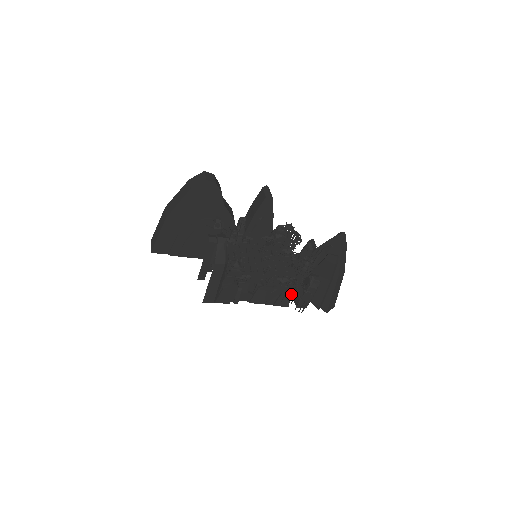
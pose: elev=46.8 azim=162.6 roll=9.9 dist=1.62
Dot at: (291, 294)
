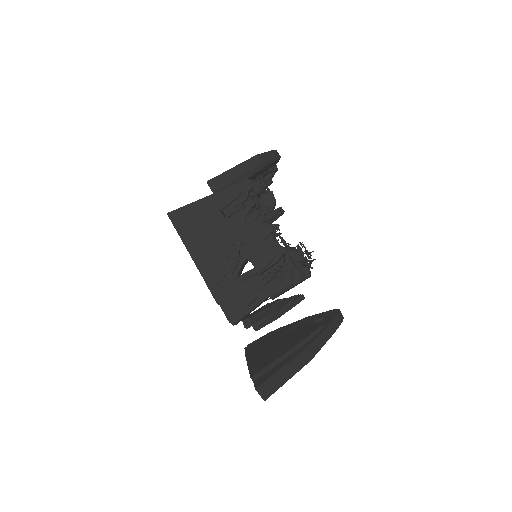
Dot at: (275, 260)
